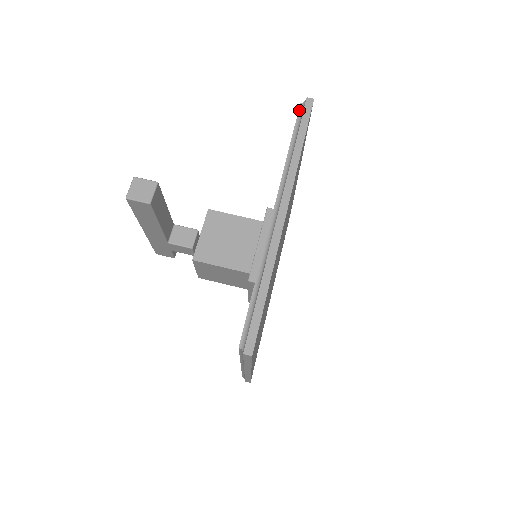
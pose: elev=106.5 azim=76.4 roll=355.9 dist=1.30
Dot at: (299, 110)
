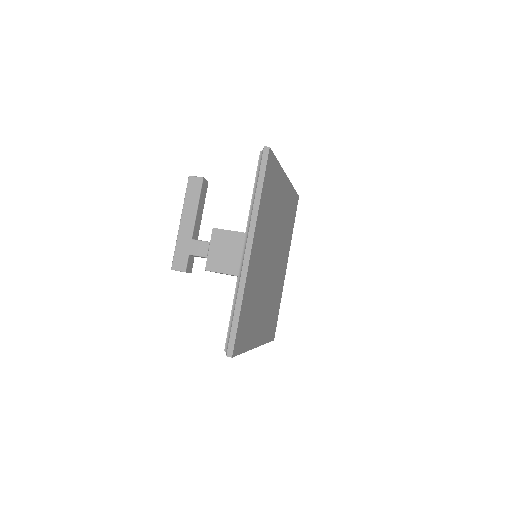
Dot at: occluded
